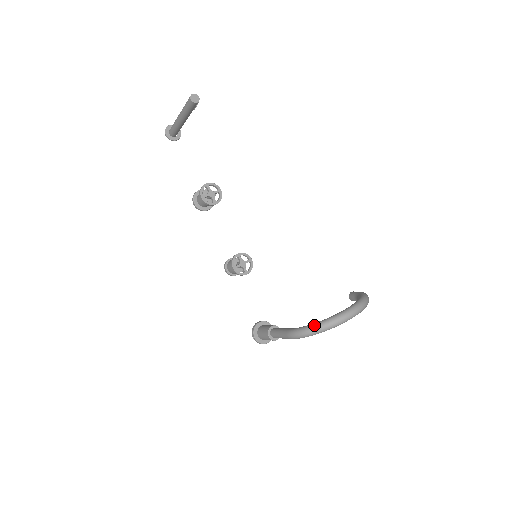
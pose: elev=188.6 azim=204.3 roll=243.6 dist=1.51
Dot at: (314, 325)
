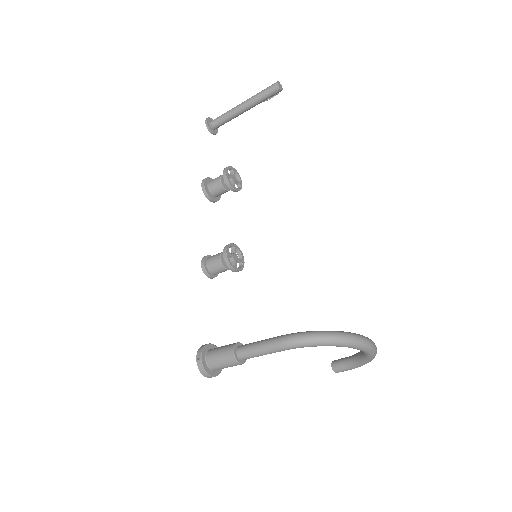
Dot at: occluded
